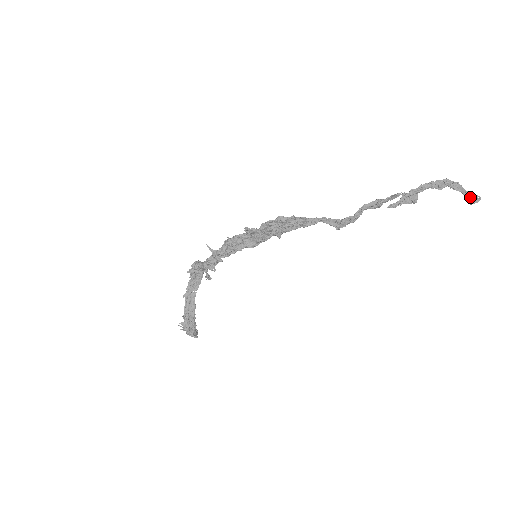
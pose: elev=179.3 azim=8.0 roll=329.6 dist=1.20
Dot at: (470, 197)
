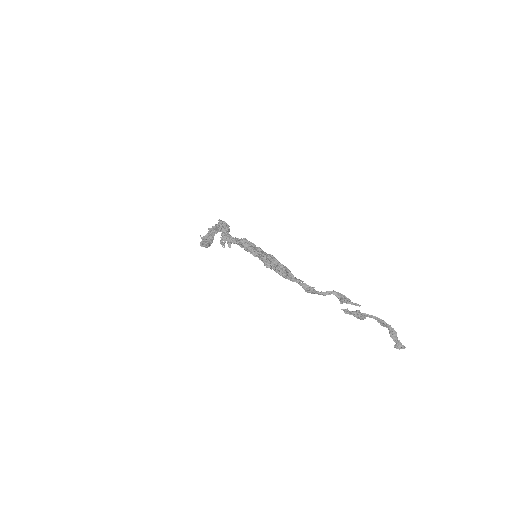
Dot at: (397, 344)
